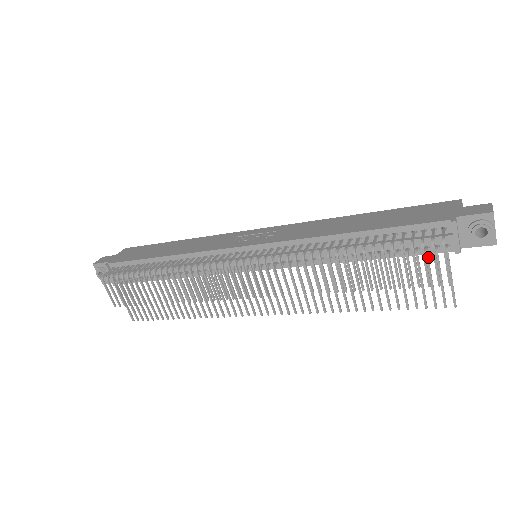
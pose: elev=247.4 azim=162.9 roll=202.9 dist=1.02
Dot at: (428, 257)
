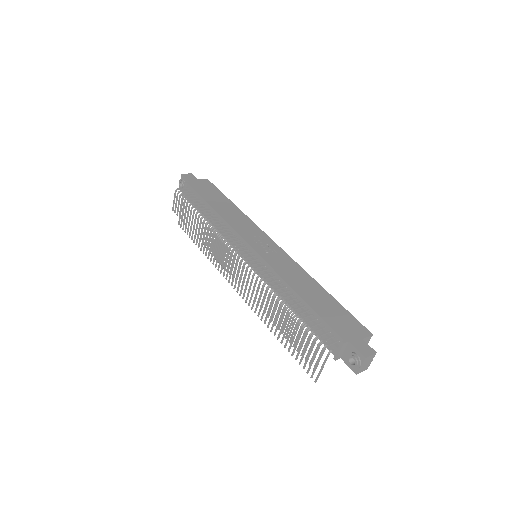
Dot at: occluded
